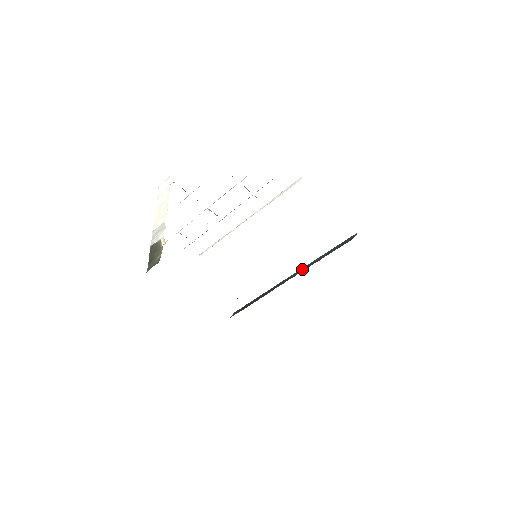
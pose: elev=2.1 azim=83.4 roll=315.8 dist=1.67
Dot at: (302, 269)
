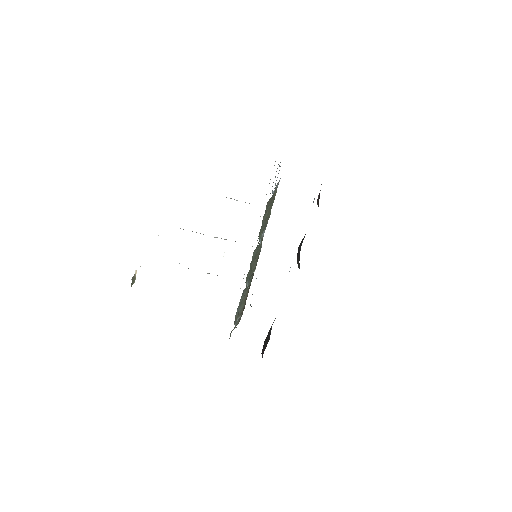
Dot at: occluded
